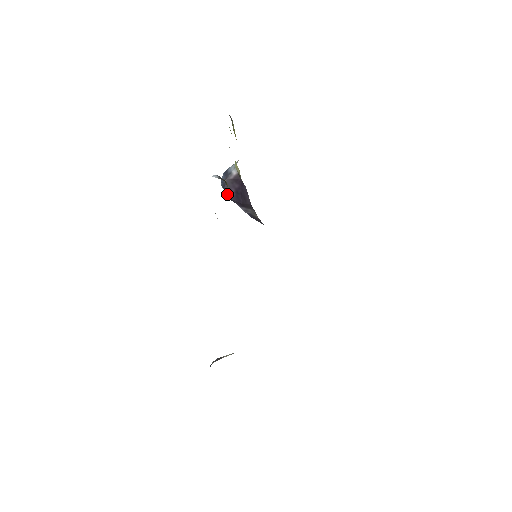
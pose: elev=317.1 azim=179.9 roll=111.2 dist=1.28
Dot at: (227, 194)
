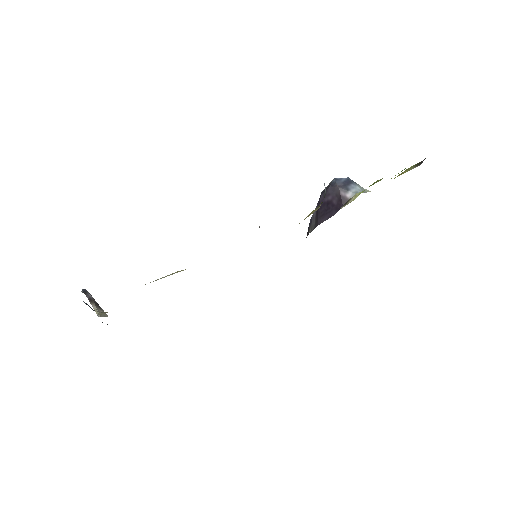
Dot at: occluded
